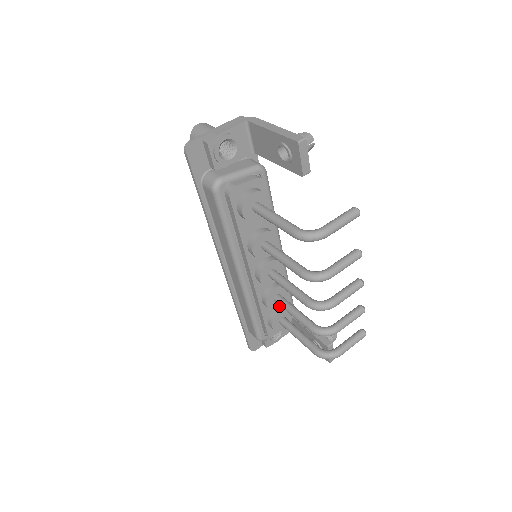
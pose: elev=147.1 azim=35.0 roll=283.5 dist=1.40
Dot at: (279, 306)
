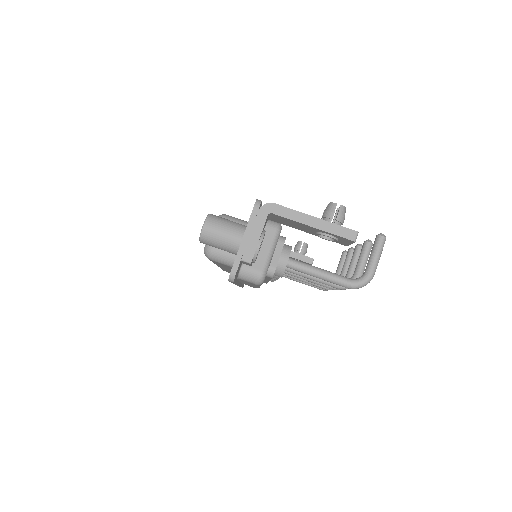
Dot at: occluded
